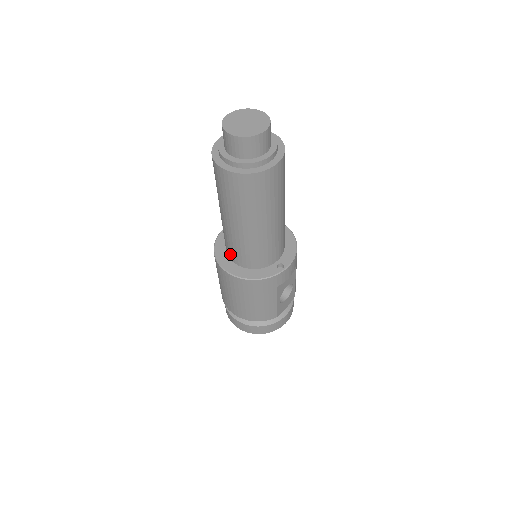
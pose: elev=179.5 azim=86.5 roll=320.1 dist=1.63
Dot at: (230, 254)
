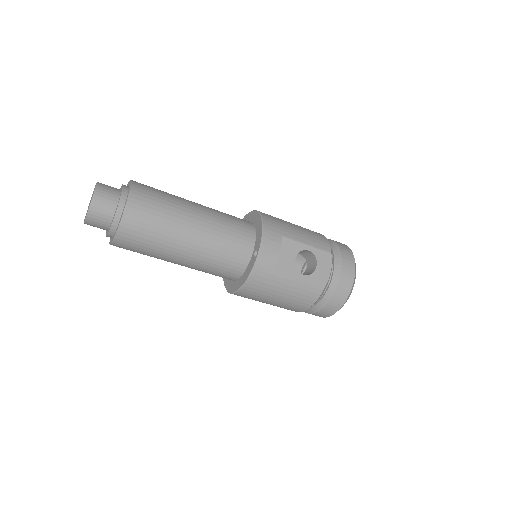
Dot at: occluded
